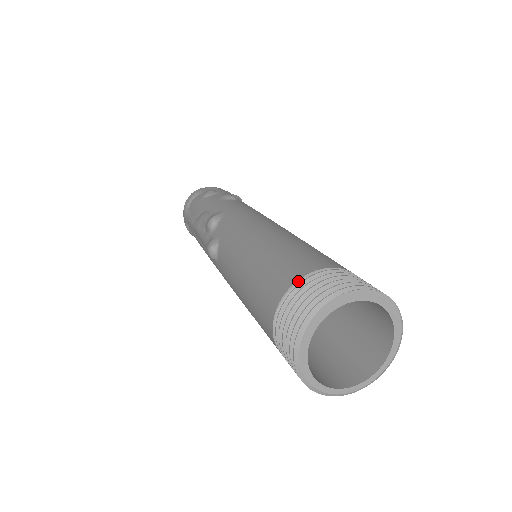
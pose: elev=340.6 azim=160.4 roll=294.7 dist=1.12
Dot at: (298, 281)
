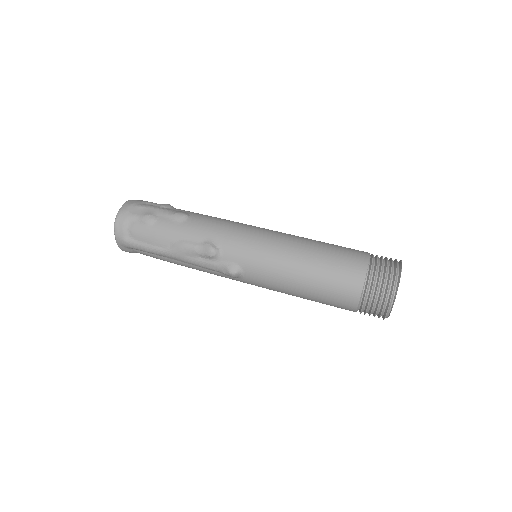
Dot at: (365, 279)
